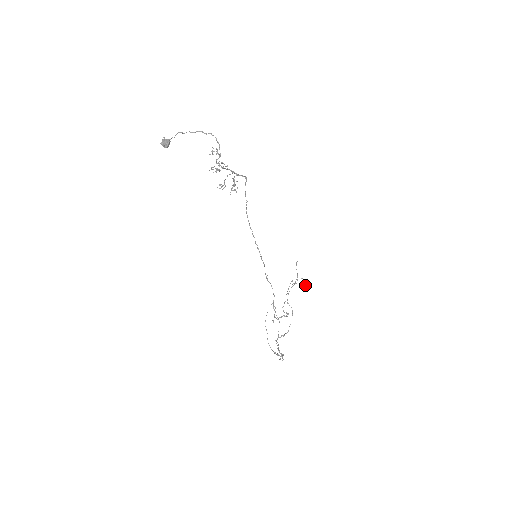
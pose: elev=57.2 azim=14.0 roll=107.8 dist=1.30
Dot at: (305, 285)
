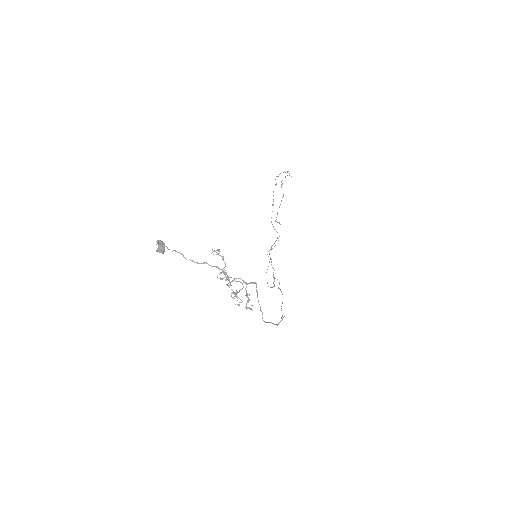
Dot at: occluded
